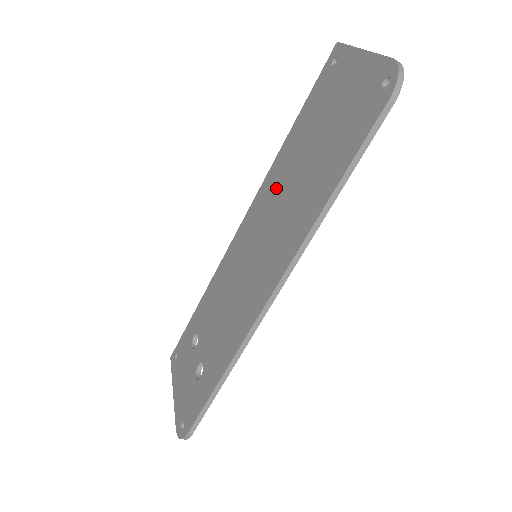
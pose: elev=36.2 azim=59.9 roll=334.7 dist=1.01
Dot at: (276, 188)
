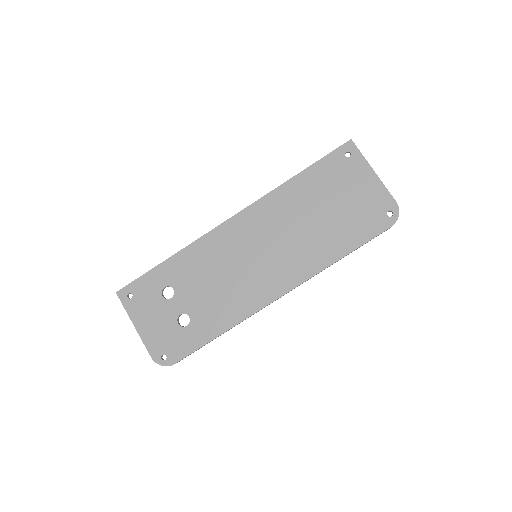
Dot at: (282, 215)
